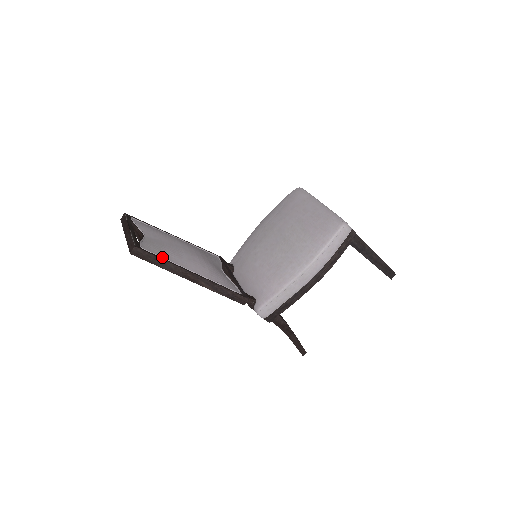
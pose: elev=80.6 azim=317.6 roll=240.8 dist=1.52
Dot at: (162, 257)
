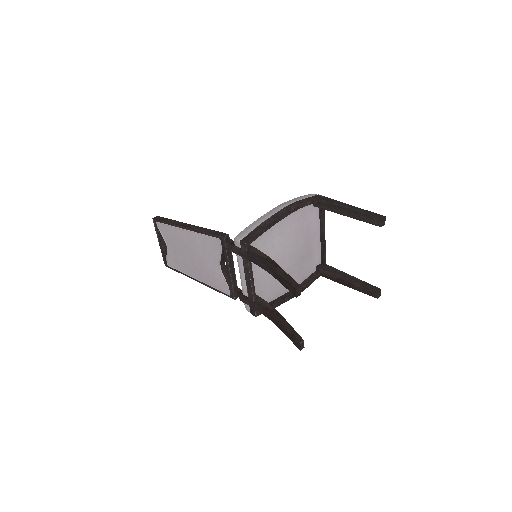
Dot at: occluded
